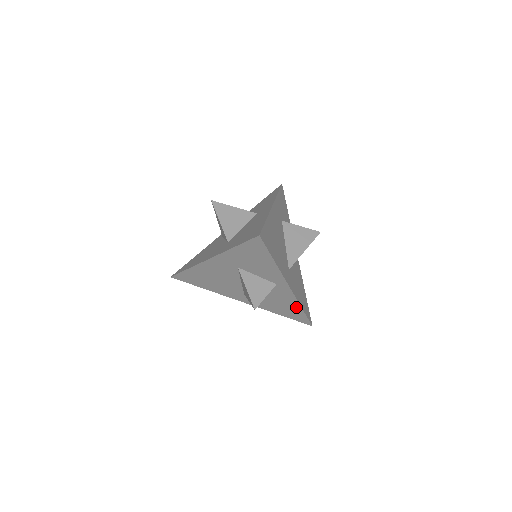
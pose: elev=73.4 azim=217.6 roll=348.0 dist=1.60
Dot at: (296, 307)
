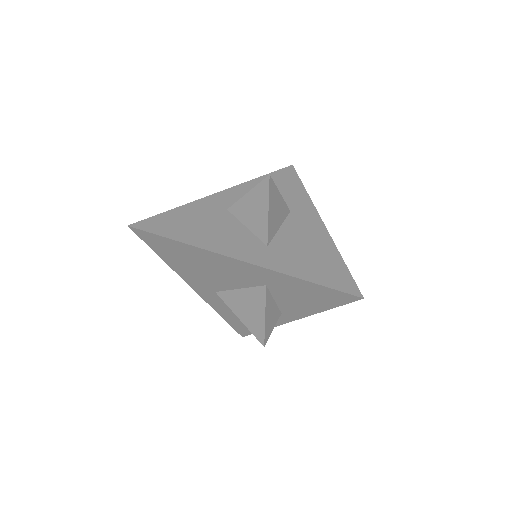
Dot at: occluded
